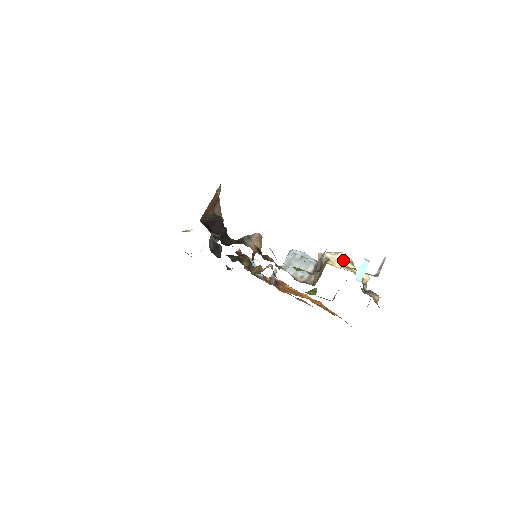
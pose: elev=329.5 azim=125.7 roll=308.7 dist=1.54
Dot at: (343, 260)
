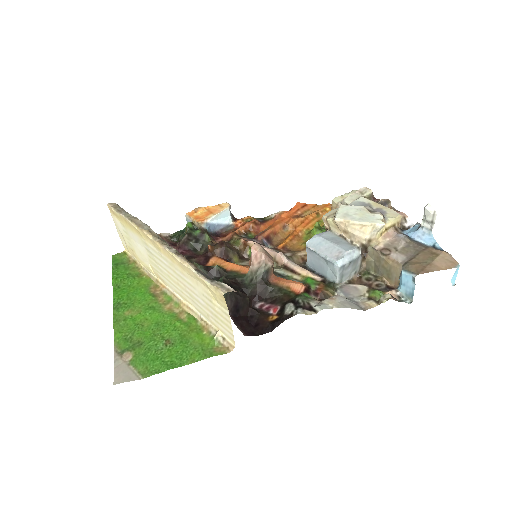
Dot at: (381, 228)
